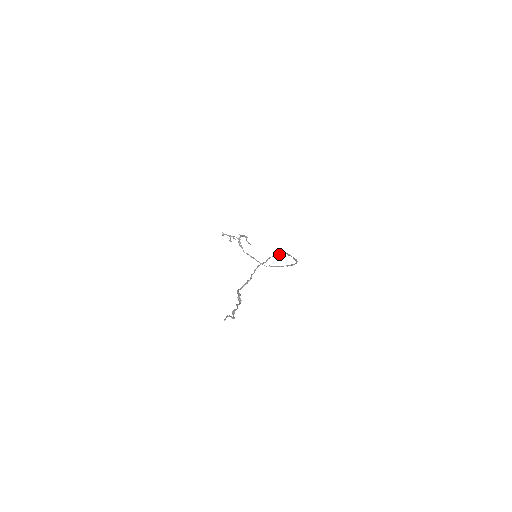
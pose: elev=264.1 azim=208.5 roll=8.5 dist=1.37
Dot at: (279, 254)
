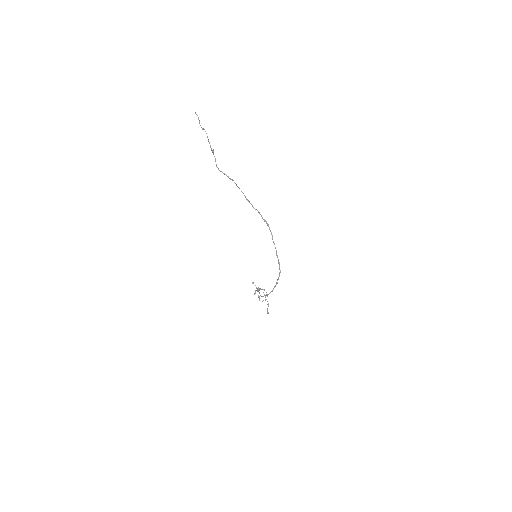
Dot at: (264, 219)
